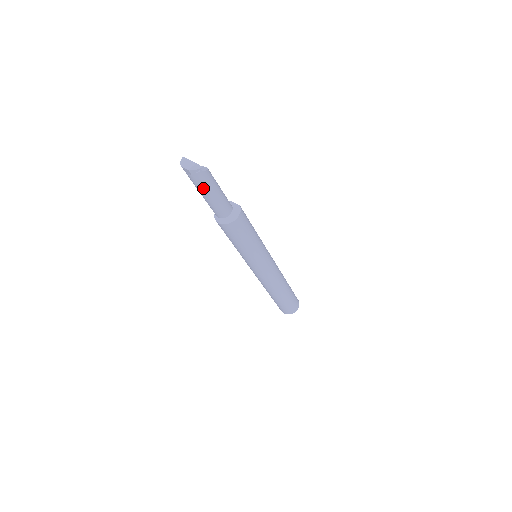
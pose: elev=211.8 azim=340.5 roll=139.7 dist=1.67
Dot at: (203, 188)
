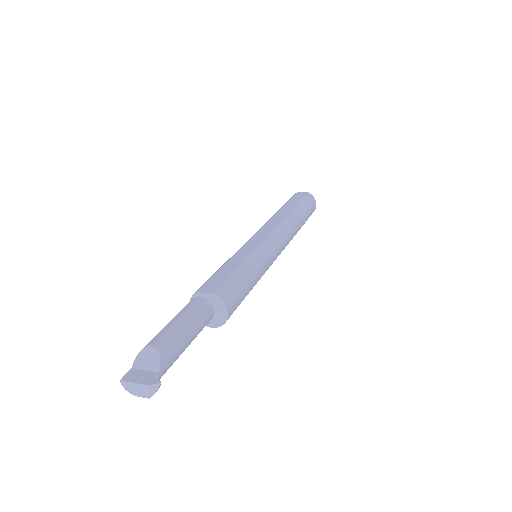
Dot at: occluded
